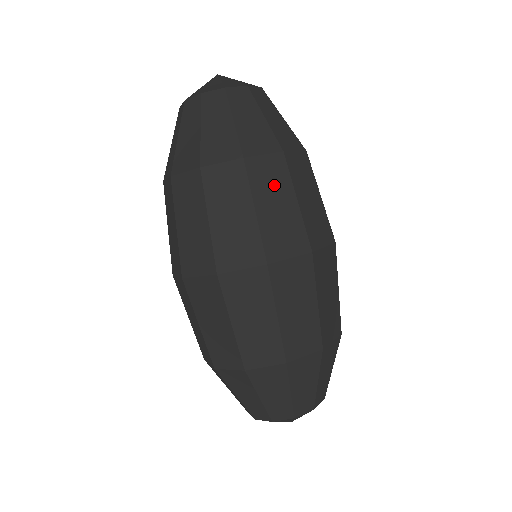
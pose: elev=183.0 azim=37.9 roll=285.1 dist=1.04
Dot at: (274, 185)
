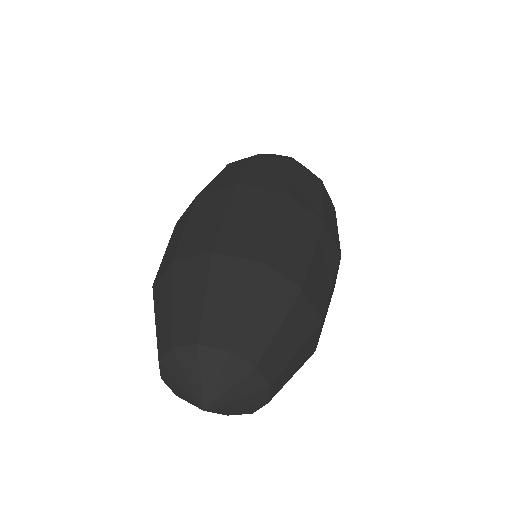
Dot at: (274, 166)
